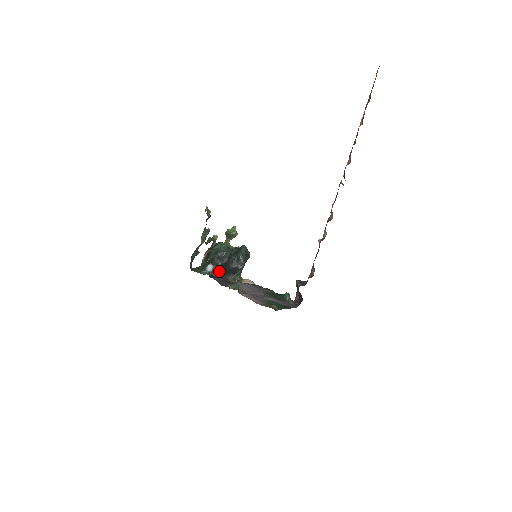
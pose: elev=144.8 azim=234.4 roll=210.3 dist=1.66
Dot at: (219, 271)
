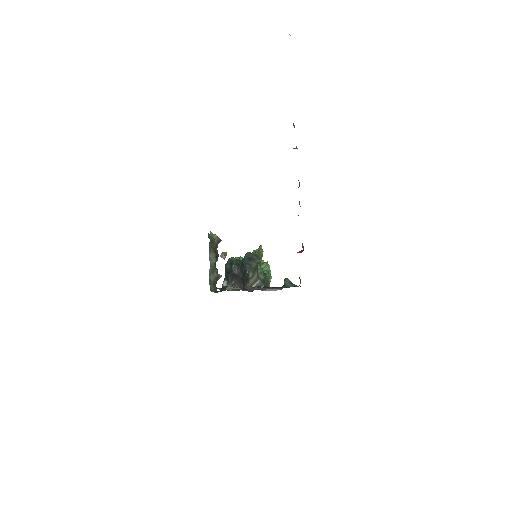
Dot at: occluded
